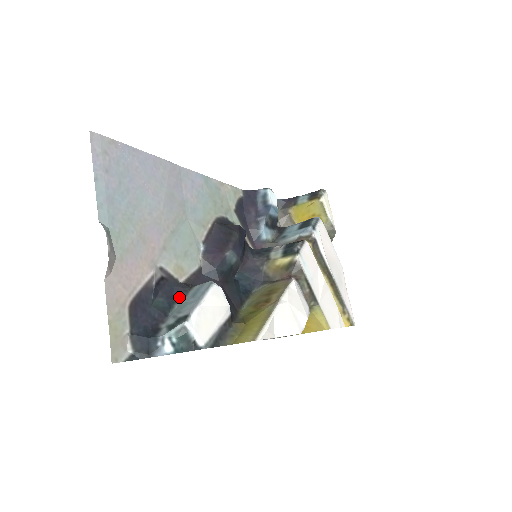
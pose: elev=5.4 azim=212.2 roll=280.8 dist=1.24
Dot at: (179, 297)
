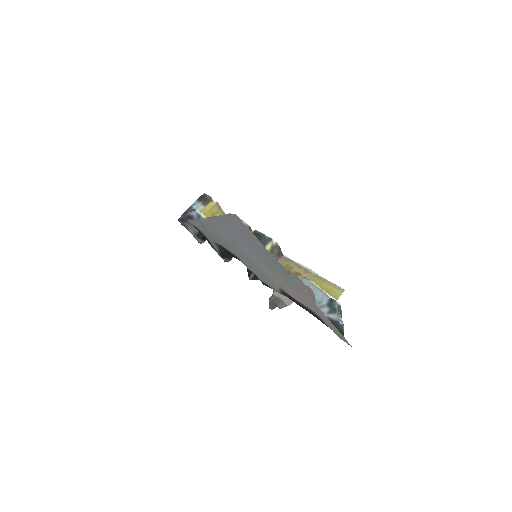
Dot at: occluded
